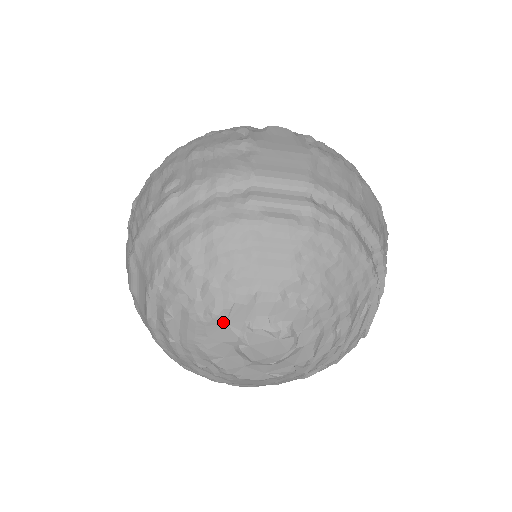
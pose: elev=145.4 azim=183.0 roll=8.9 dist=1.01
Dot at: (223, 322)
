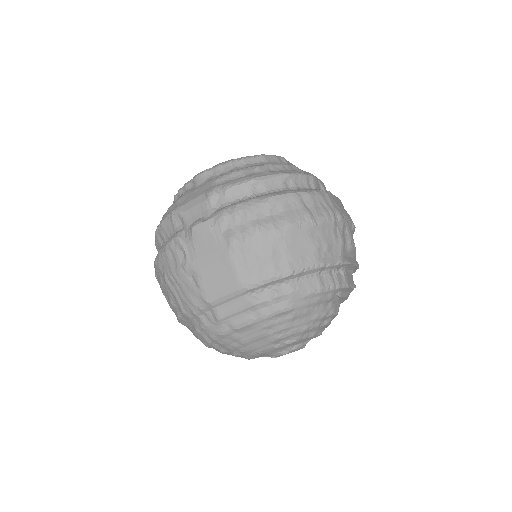
Dot at: occluded
